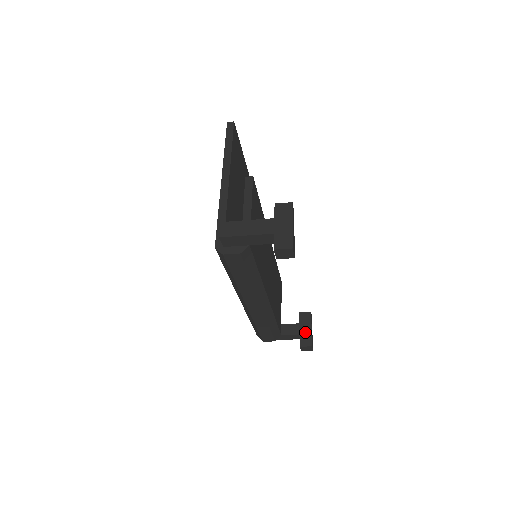
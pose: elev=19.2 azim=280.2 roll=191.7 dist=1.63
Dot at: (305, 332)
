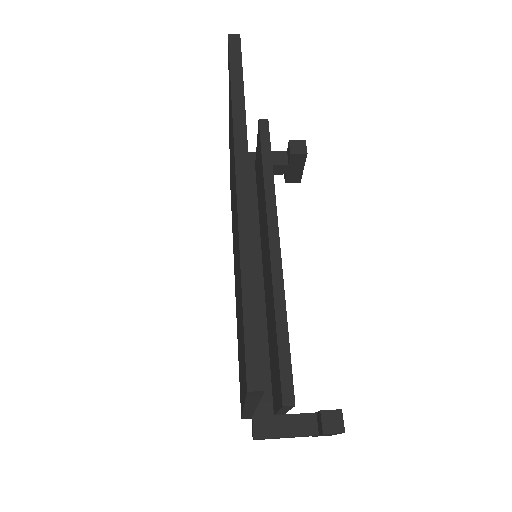
Dot at: (294, 172)
